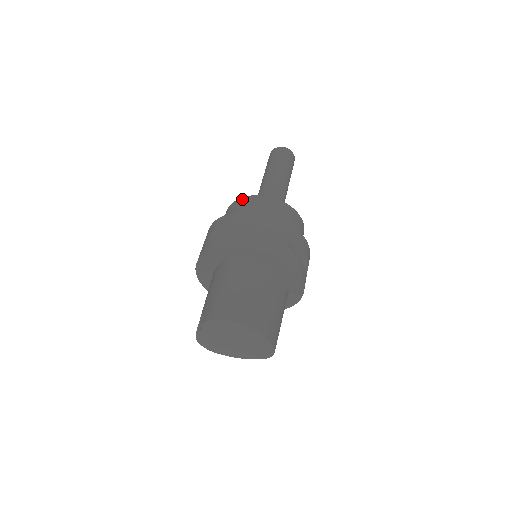
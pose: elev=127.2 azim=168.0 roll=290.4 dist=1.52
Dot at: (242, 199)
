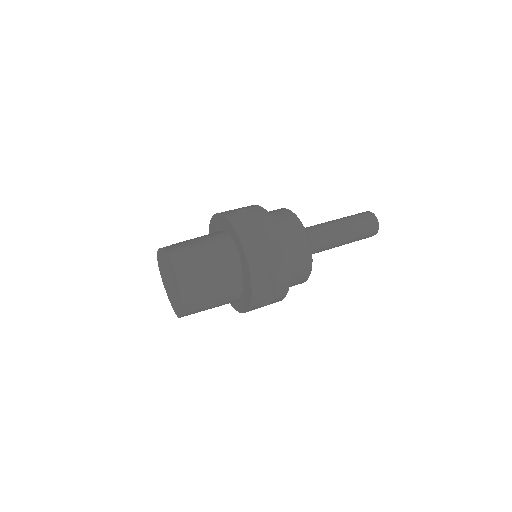
Dot at: (292, 214)
